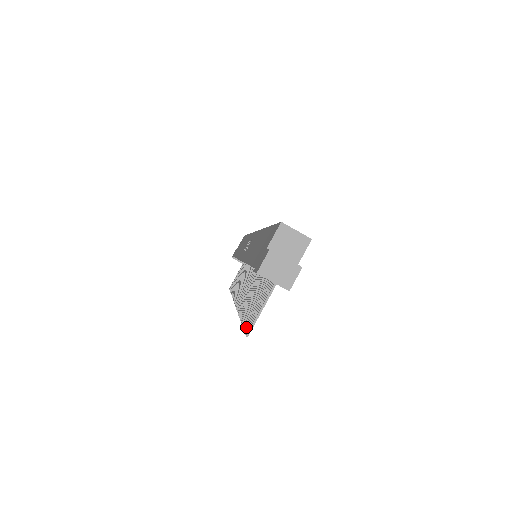
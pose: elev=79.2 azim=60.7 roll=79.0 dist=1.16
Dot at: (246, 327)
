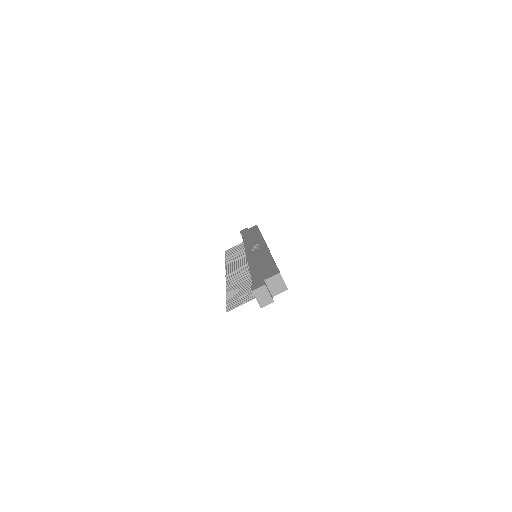
Dot at: (228, 305)
